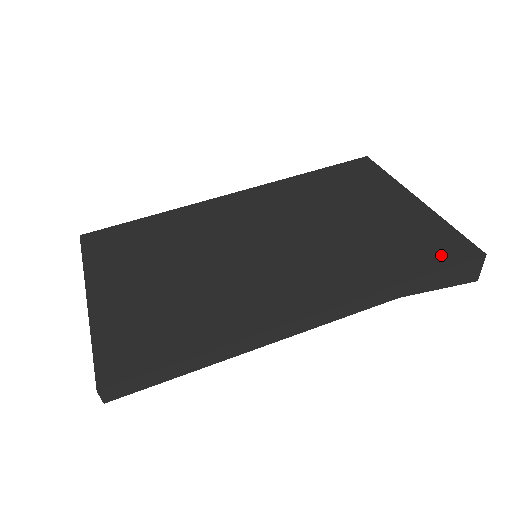
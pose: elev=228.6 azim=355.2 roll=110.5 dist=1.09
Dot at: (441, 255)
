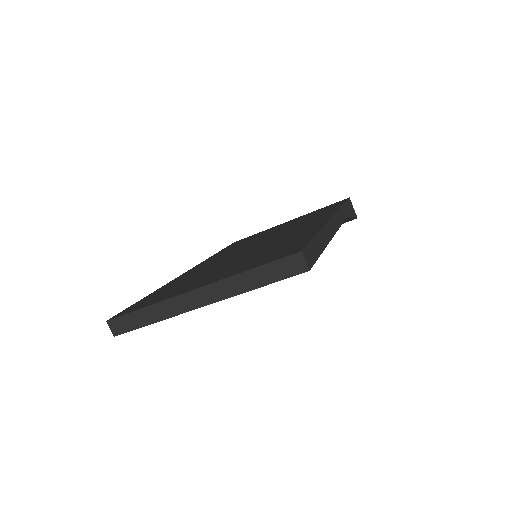
Dot at: (336, 204)
